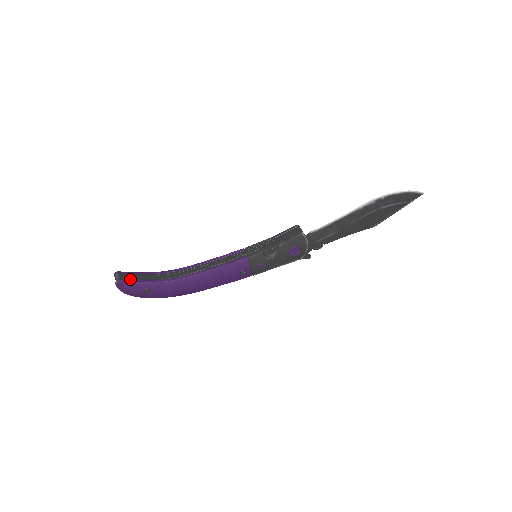
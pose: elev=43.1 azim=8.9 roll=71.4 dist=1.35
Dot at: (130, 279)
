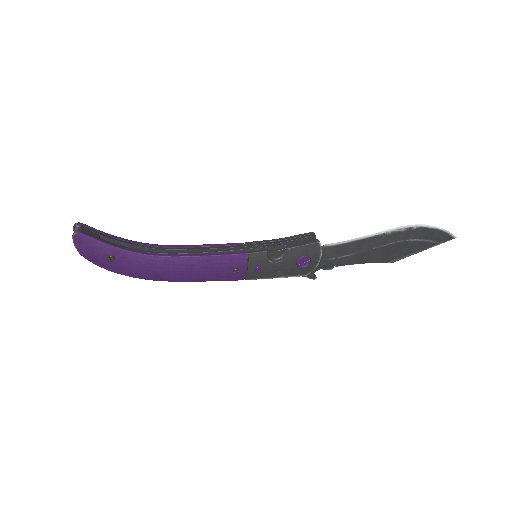
Dot at: (94, 236)
